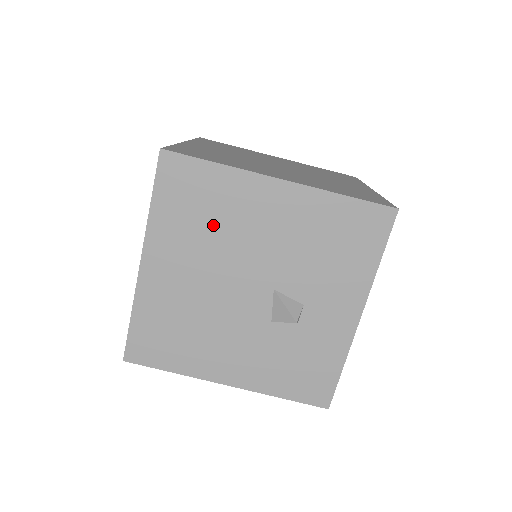
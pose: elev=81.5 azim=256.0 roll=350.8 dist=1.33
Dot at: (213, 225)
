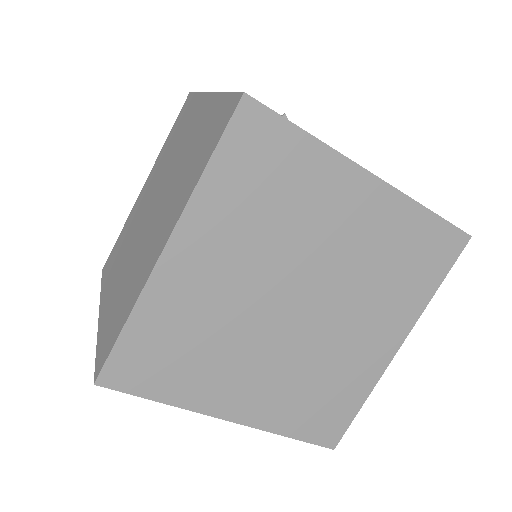
Dot at: occluded
